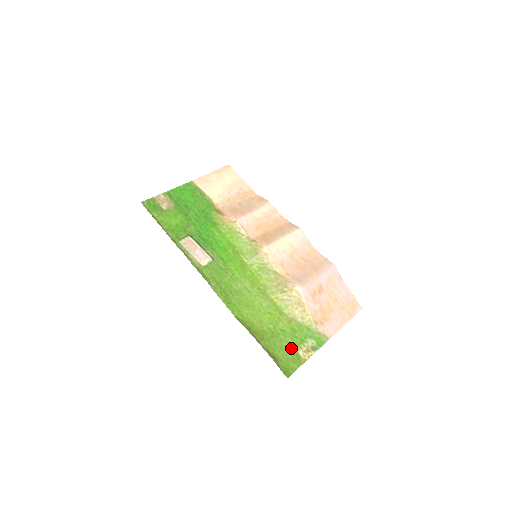
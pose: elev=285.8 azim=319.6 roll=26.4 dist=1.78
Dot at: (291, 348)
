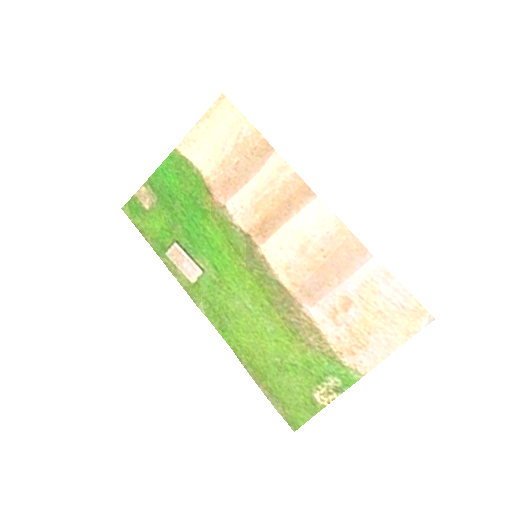
Dot at: (303, 390)
